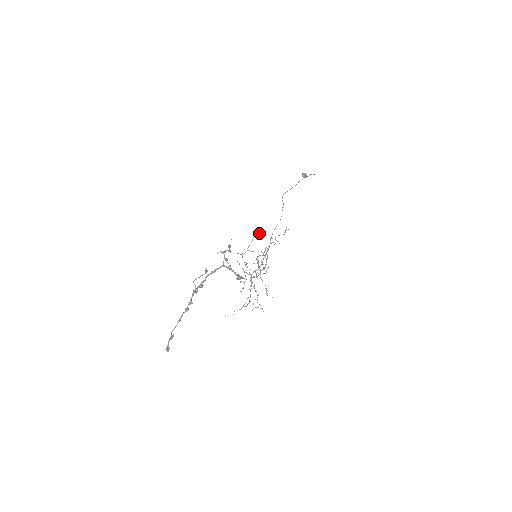
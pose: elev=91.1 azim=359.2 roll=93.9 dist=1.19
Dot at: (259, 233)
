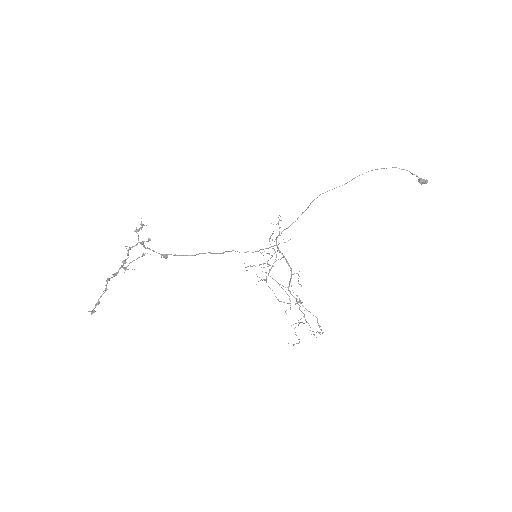
Dot at: (271, 235)
